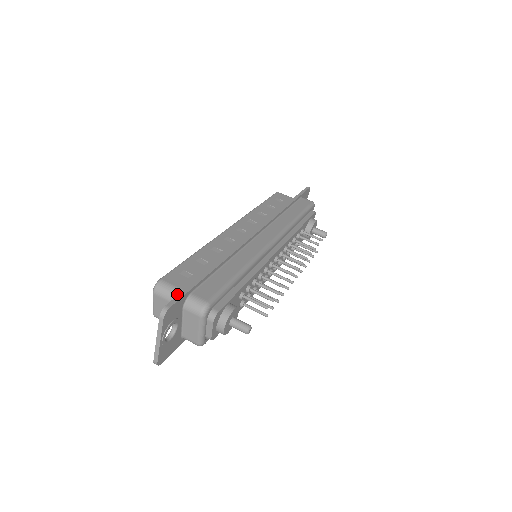
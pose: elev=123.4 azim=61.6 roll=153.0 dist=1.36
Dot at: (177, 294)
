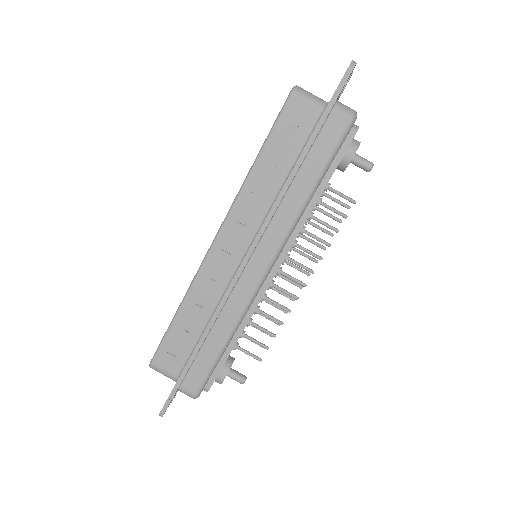
Dot at: (170, 378)
